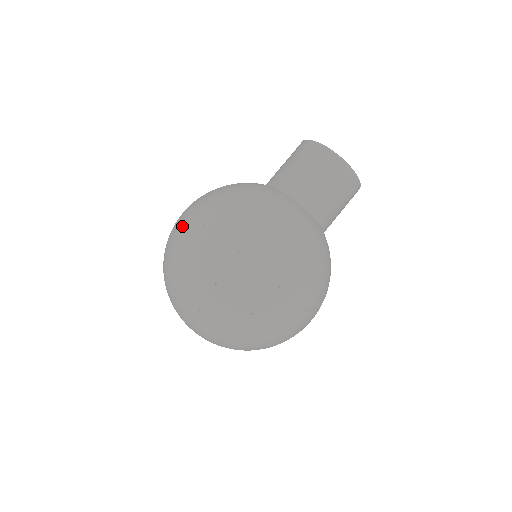
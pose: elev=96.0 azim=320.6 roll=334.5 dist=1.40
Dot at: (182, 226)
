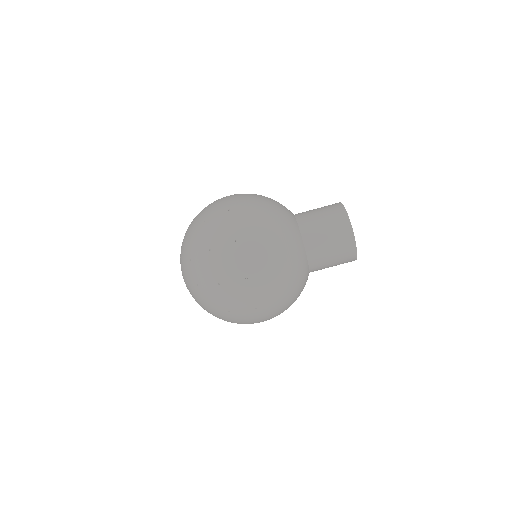
Dot at: occluded
